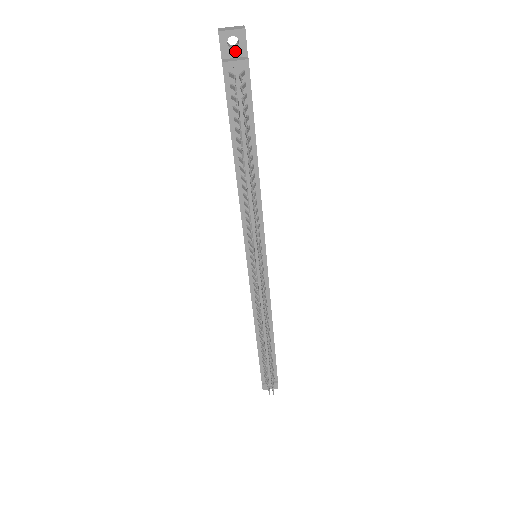
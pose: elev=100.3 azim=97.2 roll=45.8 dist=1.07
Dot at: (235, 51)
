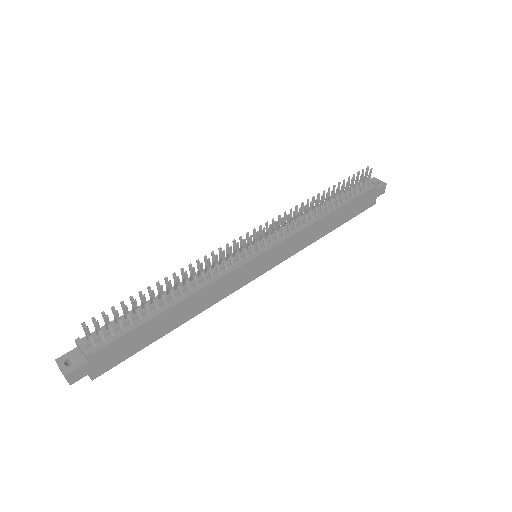
Dot at: occluded
